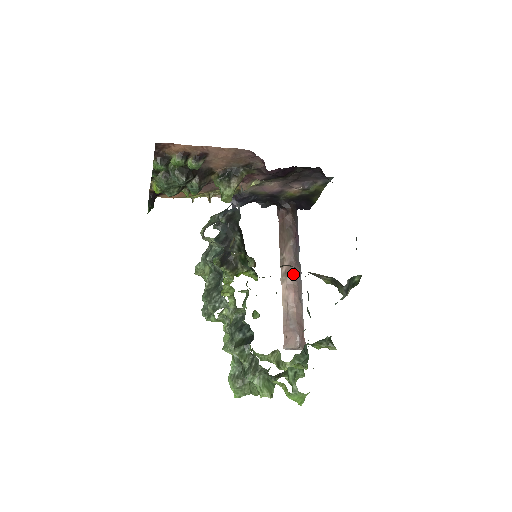
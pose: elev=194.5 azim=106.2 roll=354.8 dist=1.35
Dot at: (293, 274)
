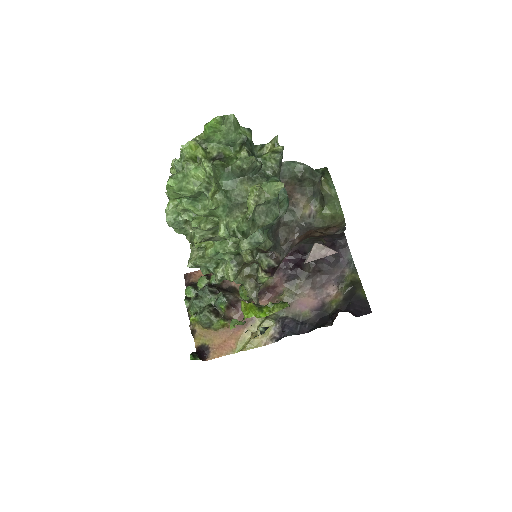
Dot at: occluded
